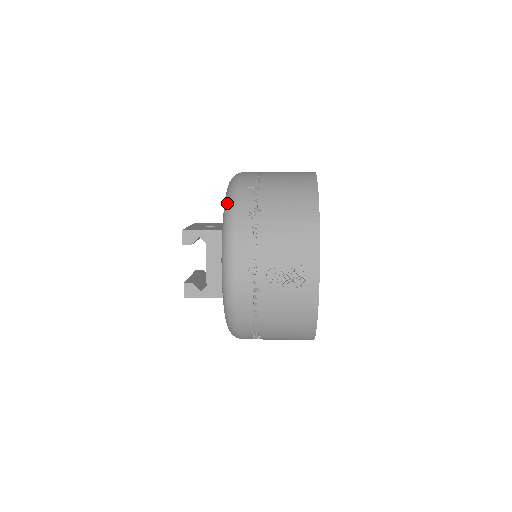
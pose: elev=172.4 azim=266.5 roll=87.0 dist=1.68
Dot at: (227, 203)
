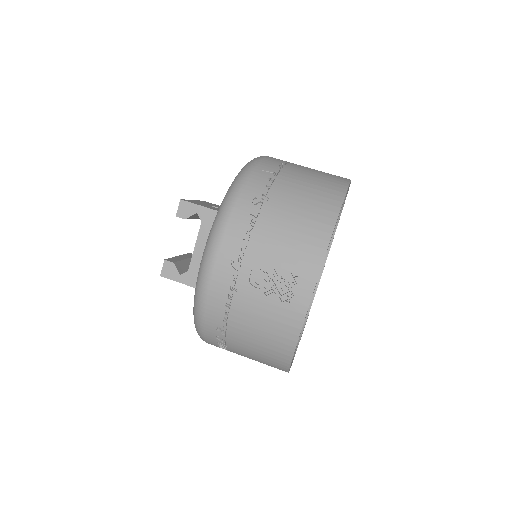
Dot at: (235, 180)
